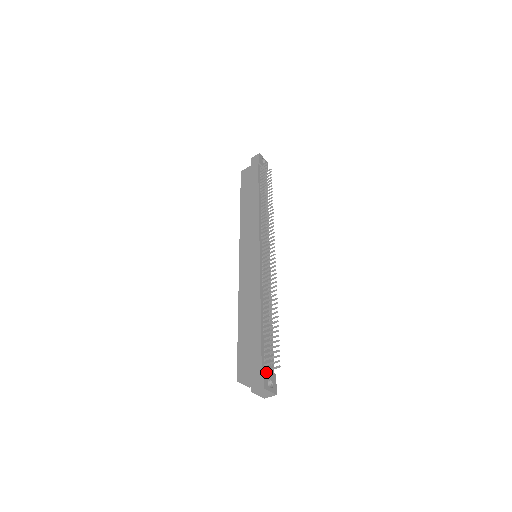
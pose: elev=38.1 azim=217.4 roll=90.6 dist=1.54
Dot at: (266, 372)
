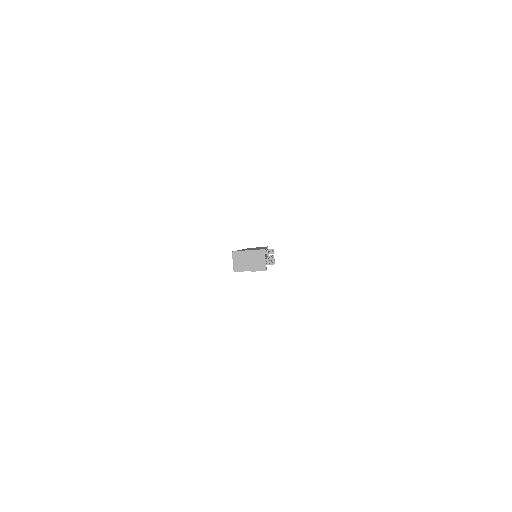
Dot at: occluded
